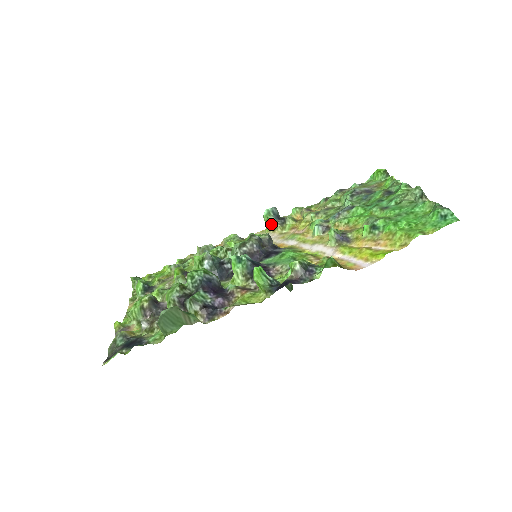
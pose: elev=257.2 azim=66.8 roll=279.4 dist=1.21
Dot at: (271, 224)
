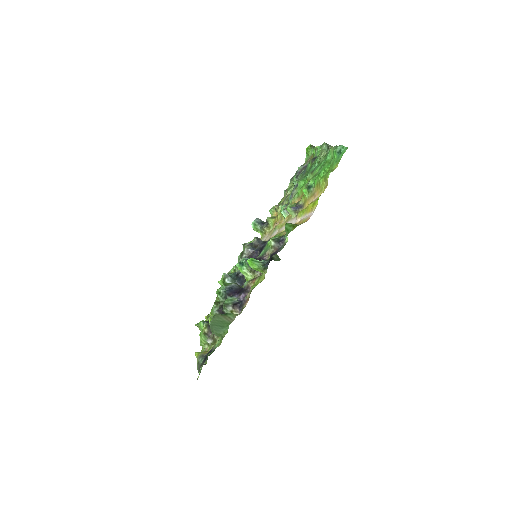
Dot at: (261, 231)
